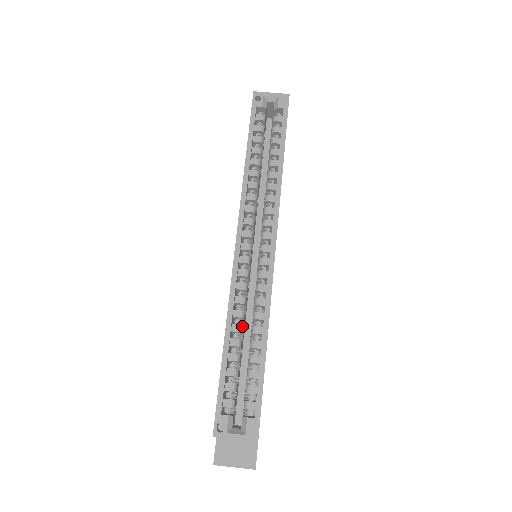
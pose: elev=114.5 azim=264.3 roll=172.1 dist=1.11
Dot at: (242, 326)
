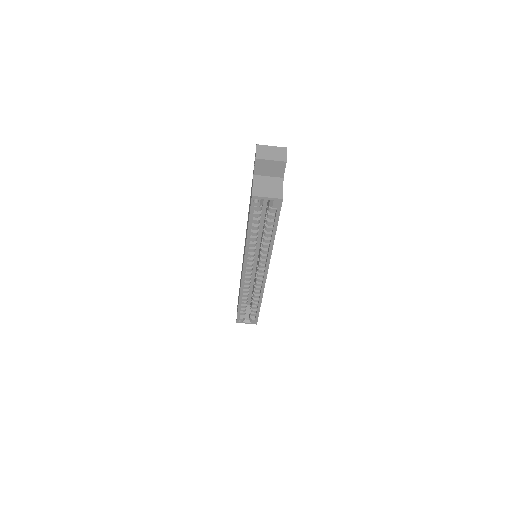
Dot at: occluded
